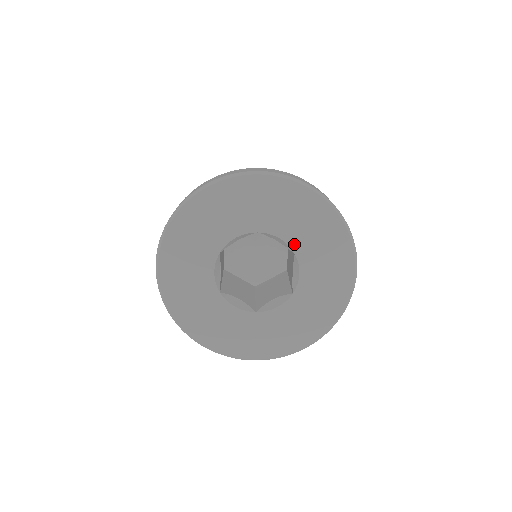
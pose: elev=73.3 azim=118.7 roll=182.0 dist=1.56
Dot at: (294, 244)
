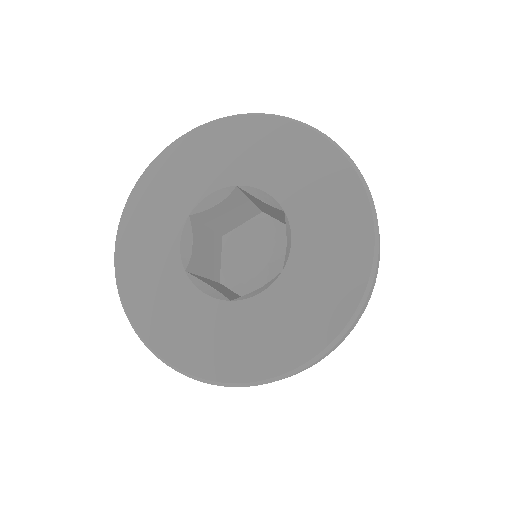
Dot at: (283, 198)
